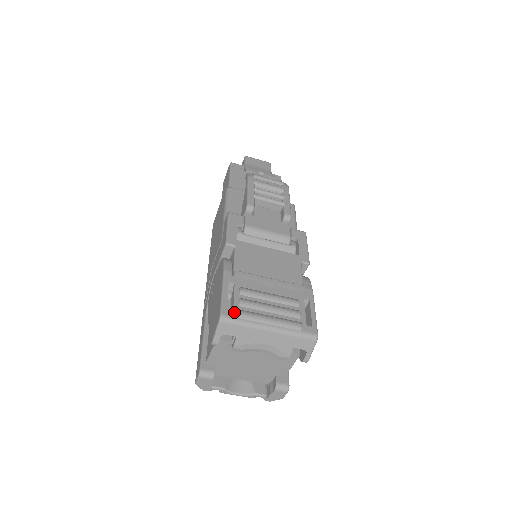
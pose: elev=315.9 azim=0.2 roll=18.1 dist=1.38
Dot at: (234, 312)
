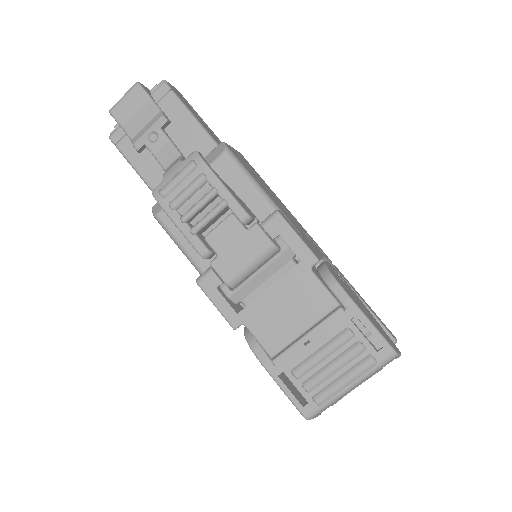
Dot at: (311, 404)
